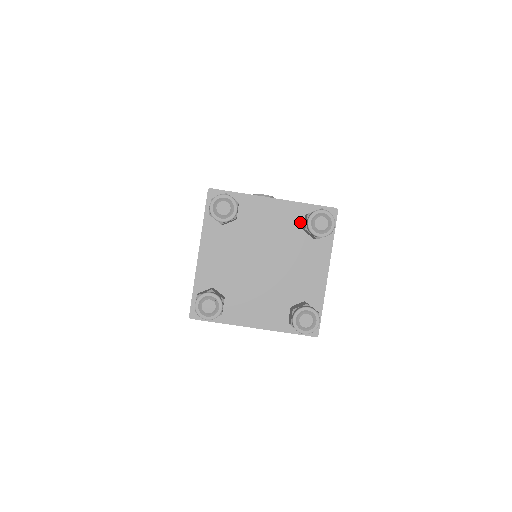
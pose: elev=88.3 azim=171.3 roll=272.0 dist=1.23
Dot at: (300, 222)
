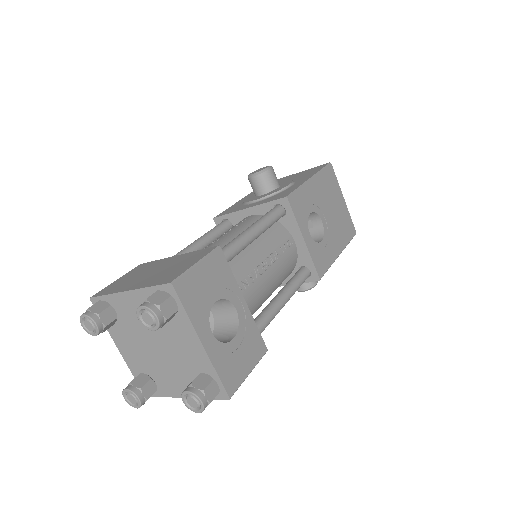
Dot at: occluded
